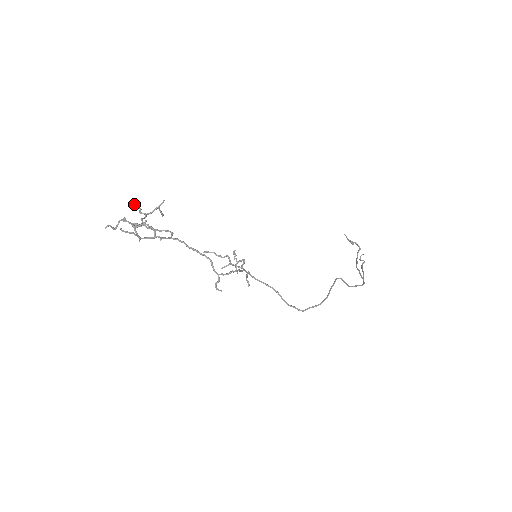
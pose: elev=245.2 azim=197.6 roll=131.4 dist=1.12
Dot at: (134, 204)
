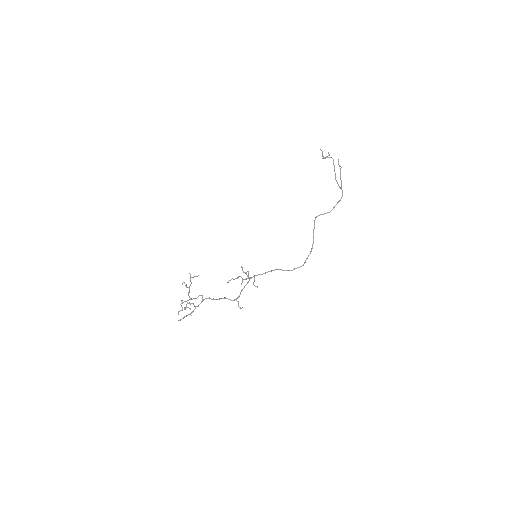
Dot at: (182, 284)
